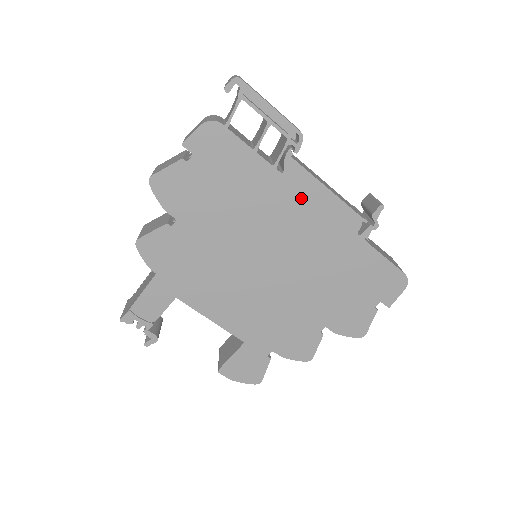
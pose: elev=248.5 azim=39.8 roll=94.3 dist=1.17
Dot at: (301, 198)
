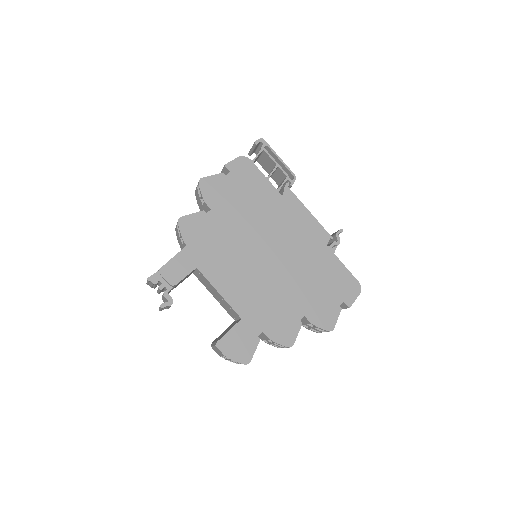
Dot at: (292, 213)
